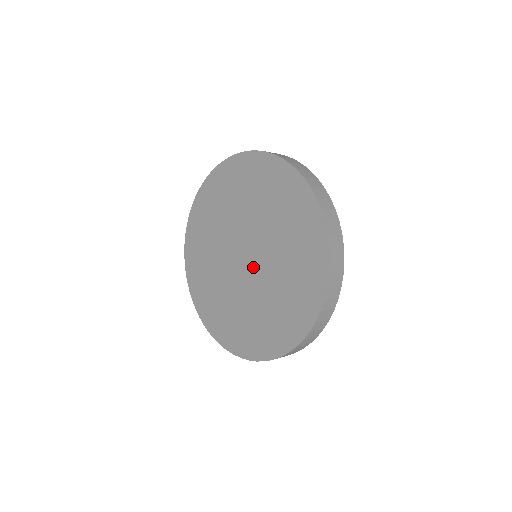
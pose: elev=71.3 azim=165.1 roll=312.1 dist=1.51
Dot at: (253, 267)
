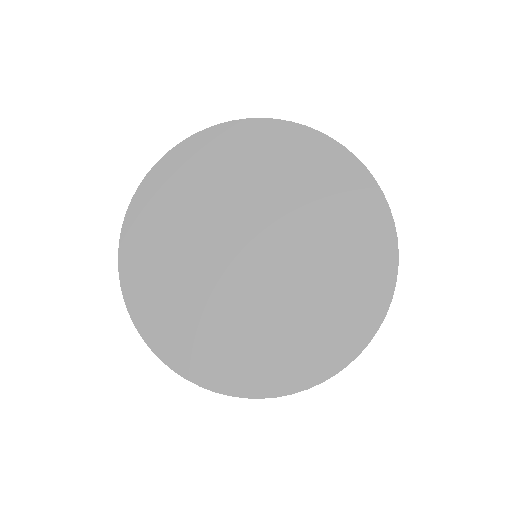
Dot at: (275, 252)
